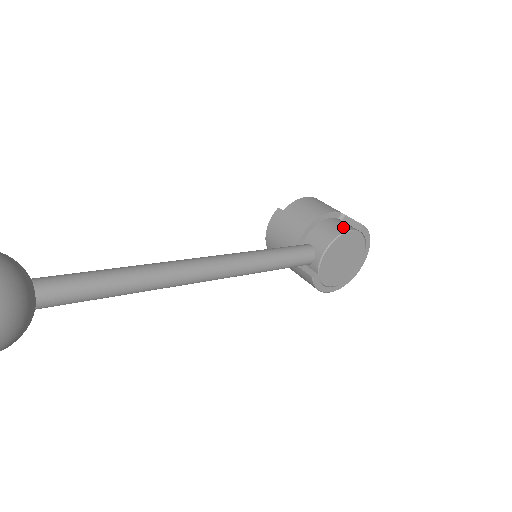
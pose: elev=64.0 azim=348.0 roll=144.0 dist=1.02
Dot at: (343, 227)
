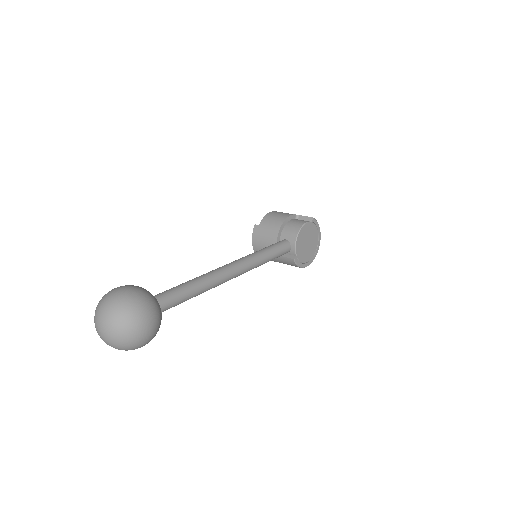
Dot at: (301, 222)
